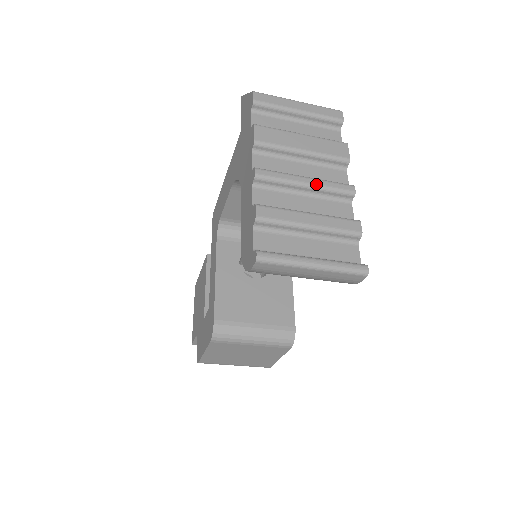
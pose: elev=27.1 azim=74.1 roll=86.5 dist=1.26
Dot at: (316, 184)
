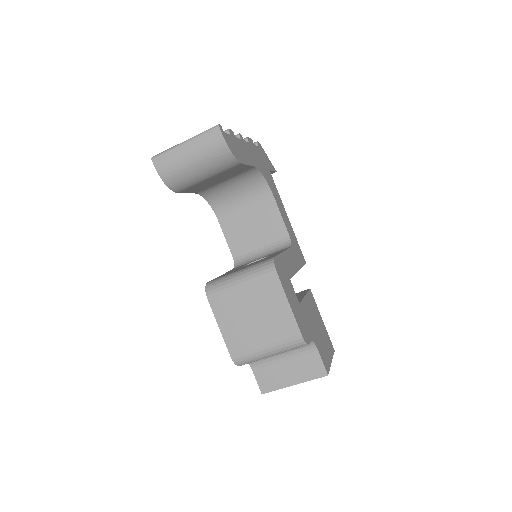
Dot at: occluded
